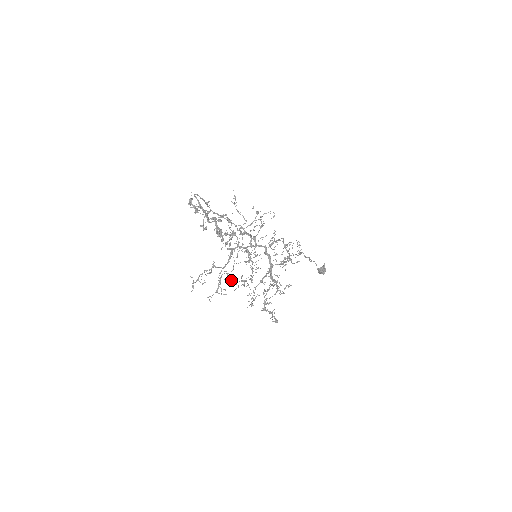
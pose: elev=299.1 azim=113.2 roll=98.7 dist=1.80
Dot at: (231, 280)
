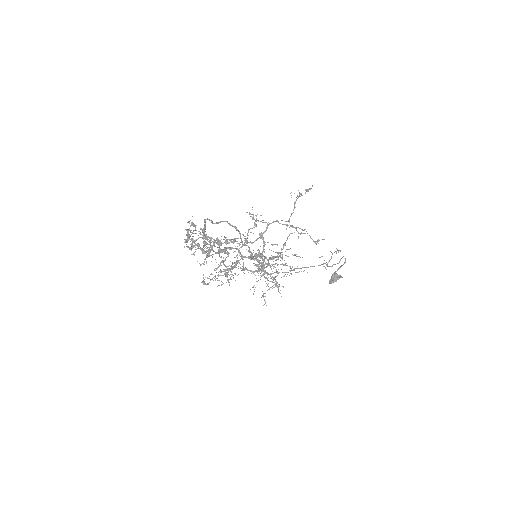
Dot at: (206, 261)
